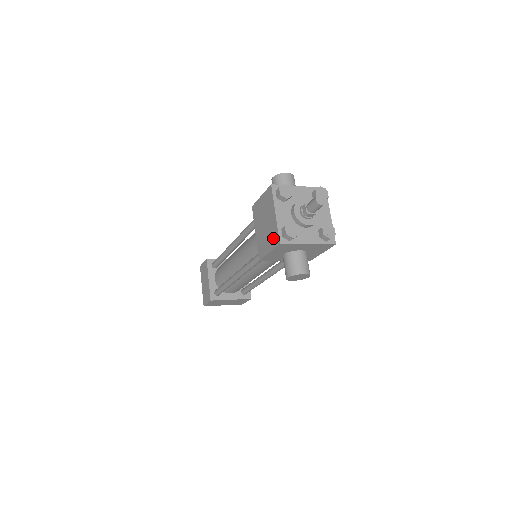
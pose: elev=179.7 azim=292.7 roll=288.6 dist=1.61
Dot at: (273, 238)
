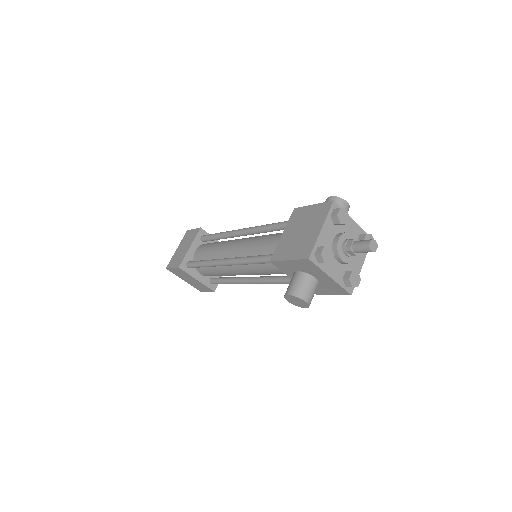
Dot at: (303, 249)
